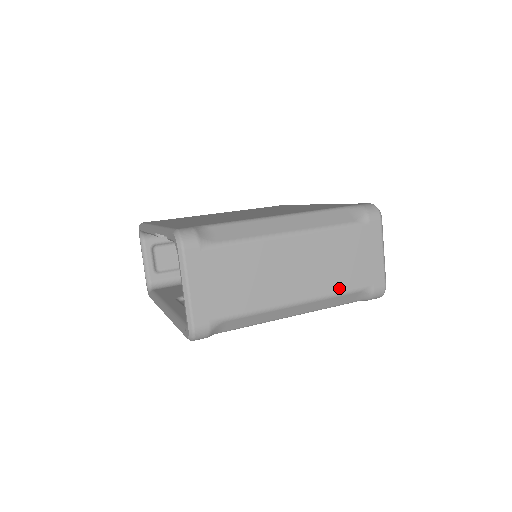
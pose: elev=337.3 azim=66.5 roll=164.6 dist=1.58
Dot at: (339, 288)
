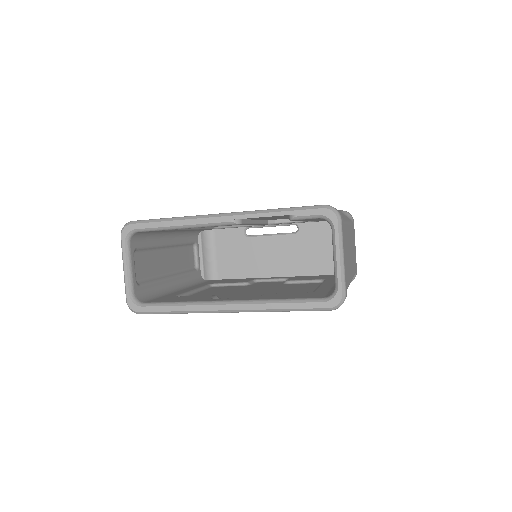
Dot at: (354, 270)
